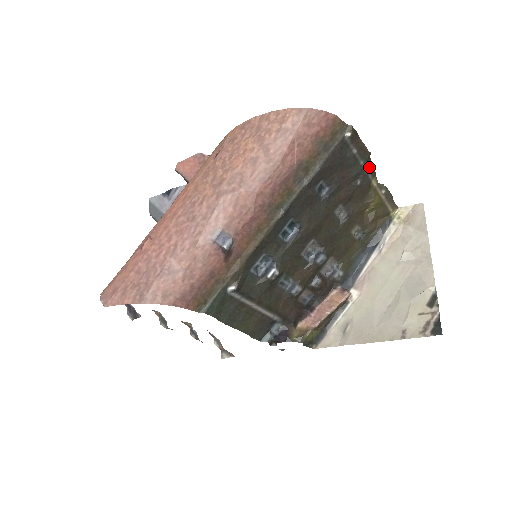
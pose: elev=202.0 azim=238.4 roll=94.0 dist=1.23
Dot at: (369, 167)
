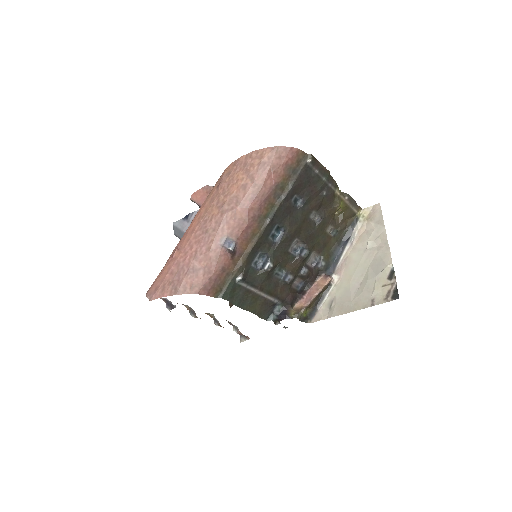
Dot at: (331, 181)
